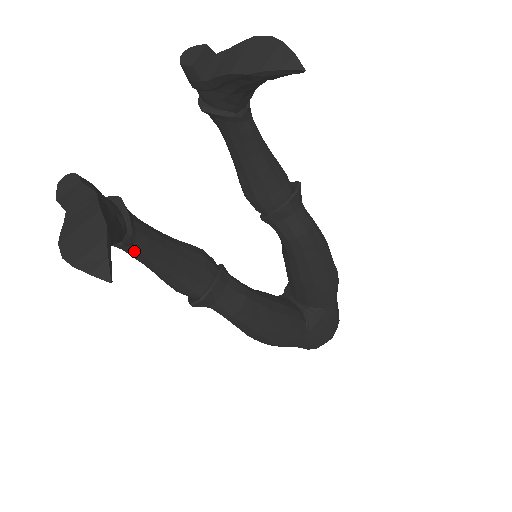
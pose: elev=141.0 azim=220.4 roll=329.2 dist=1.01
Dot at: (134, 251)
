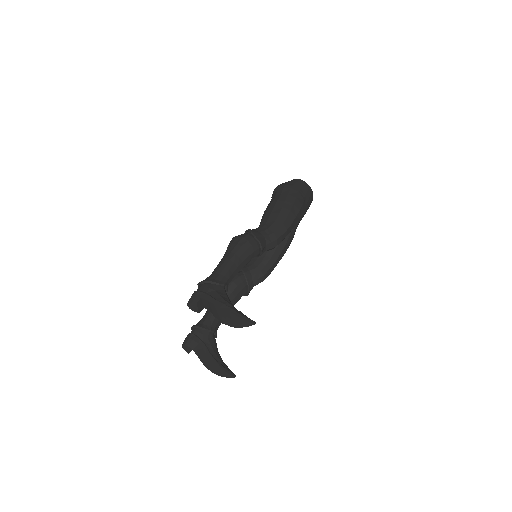
Dot at: (218, 327)
